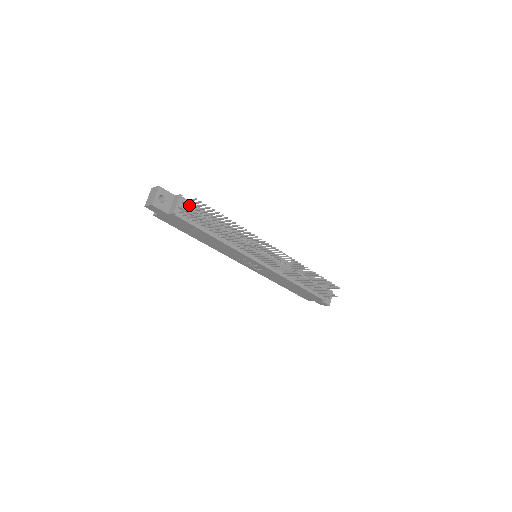
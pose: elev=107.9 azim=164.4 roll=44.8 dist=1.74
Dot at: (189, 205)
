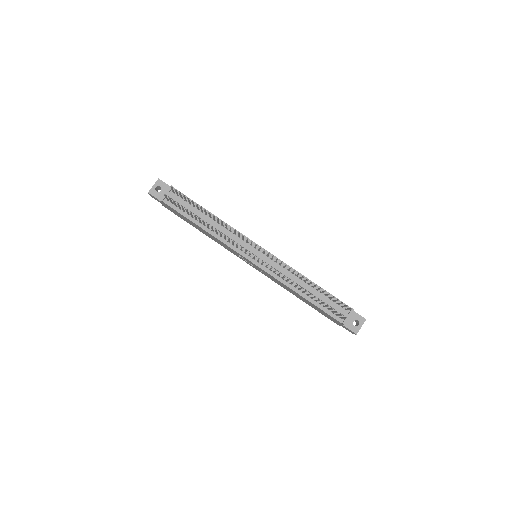
Dot at: (178, 195)
